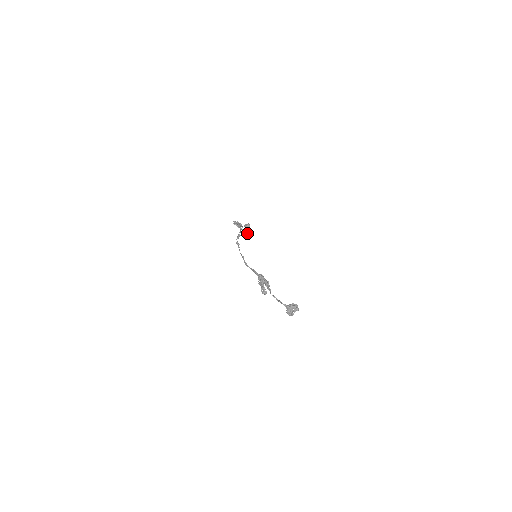
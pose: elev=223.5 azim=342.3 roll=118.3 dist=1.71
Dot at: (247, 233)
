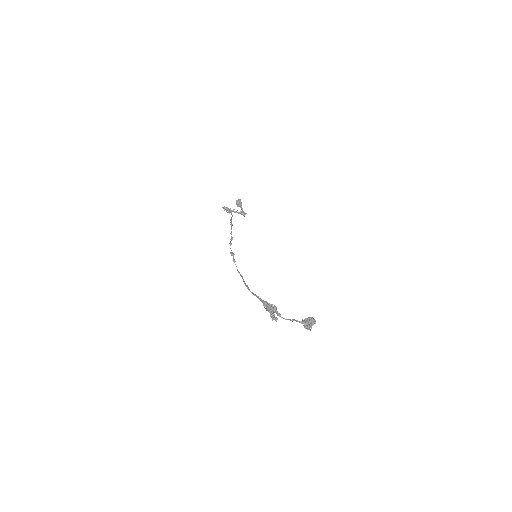
Dot at: (241, 213)
